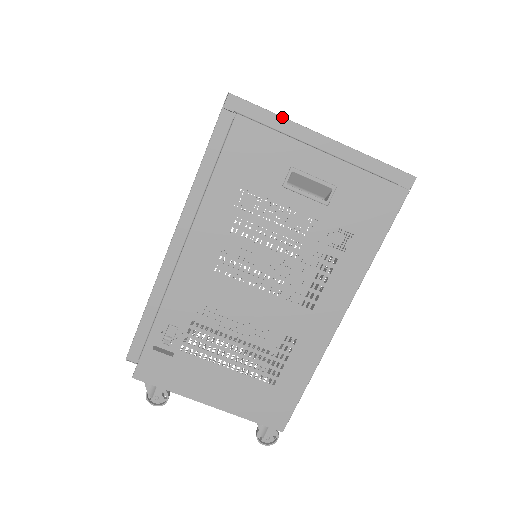
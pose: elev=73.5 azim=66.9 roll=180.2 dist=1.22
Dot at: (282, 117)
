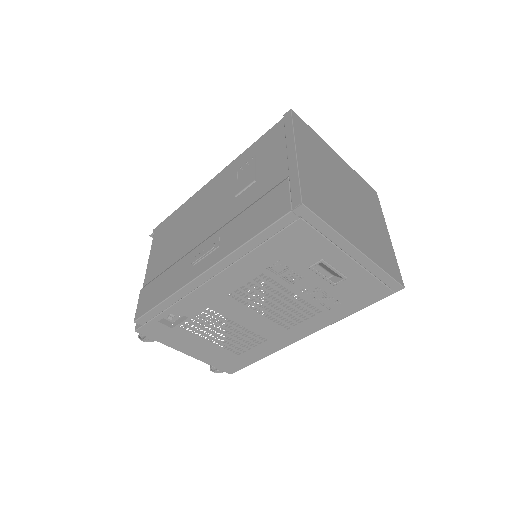
Dot at: (335, 231)
